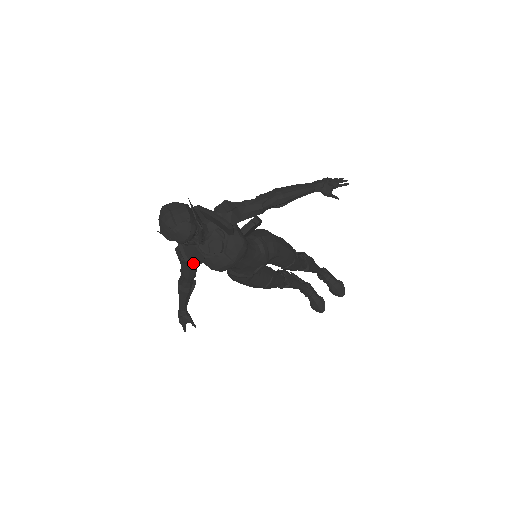
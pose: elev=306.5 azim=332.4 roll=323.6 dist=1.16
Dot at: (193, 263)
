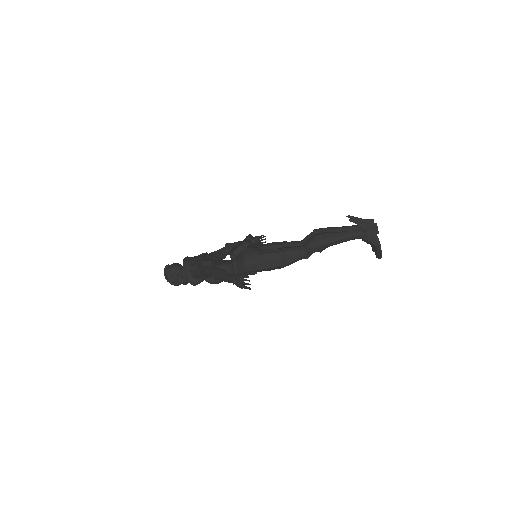
Dot at: occluded
